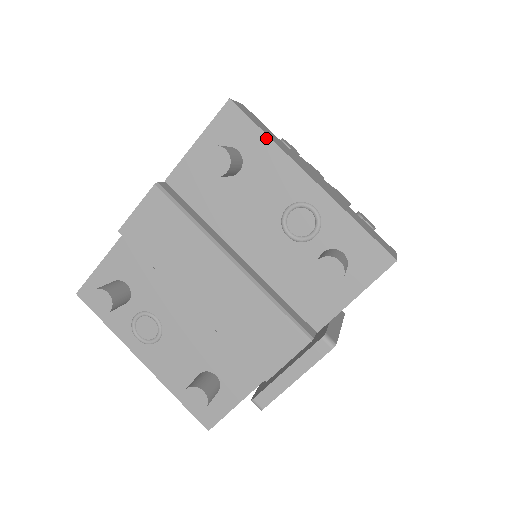
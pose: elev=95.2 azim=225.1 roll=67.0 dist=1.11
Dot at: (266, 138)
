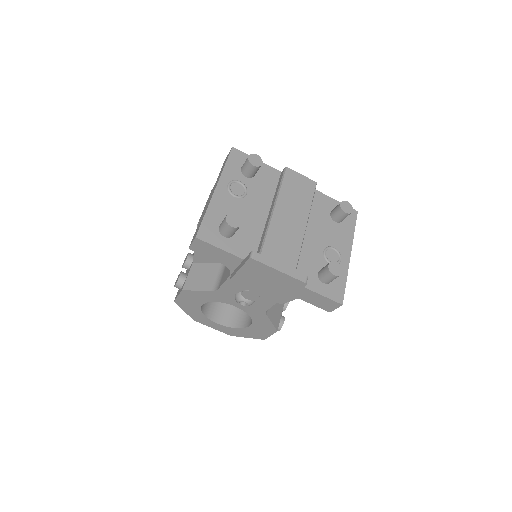
Dot at: (354, 230)
